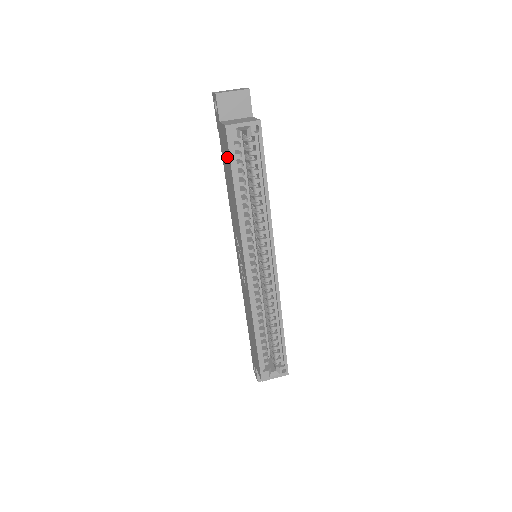
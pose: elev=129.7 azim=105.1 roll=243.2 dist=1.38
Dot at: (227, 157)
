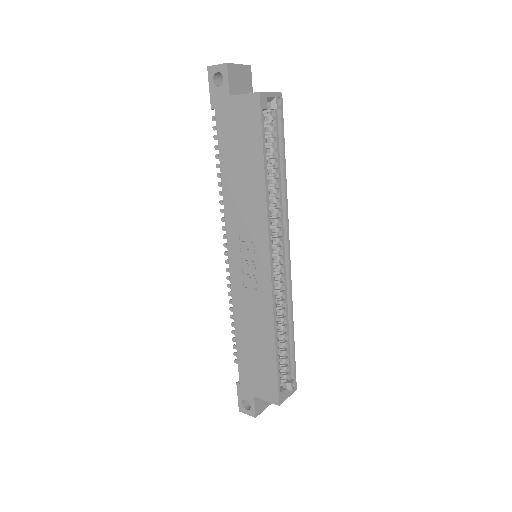
Dot at: (248, 133)
